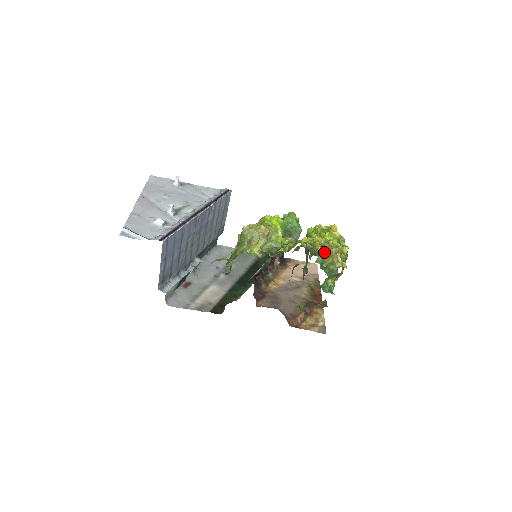
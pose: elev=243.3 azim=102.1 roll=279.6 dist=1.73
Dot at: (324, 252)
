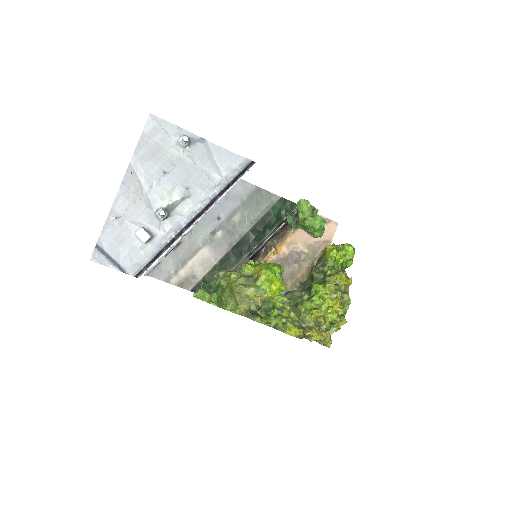
Dot at: (312, 335)
